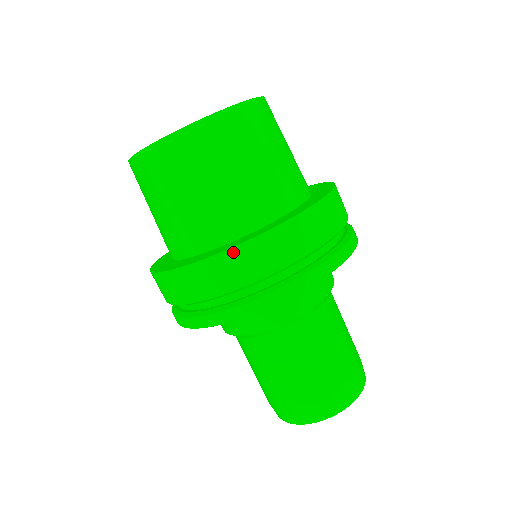
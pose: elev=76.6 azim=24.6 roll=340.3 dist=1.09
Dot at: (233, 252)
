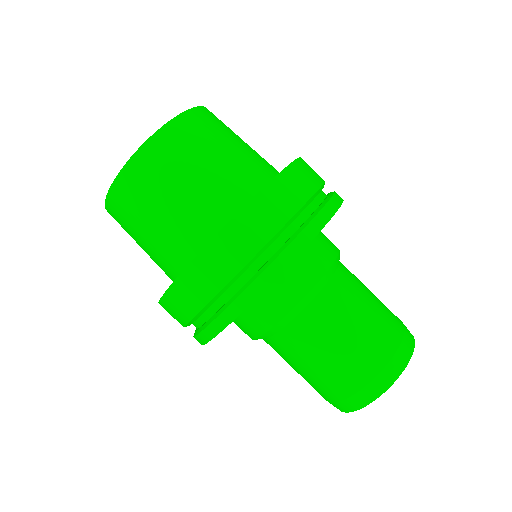
Dot at: (191, 269)
